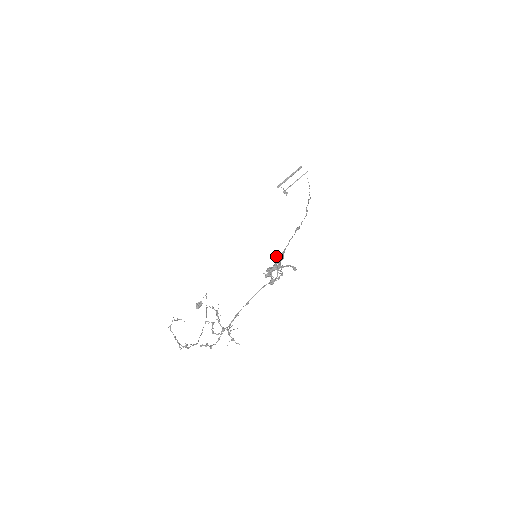
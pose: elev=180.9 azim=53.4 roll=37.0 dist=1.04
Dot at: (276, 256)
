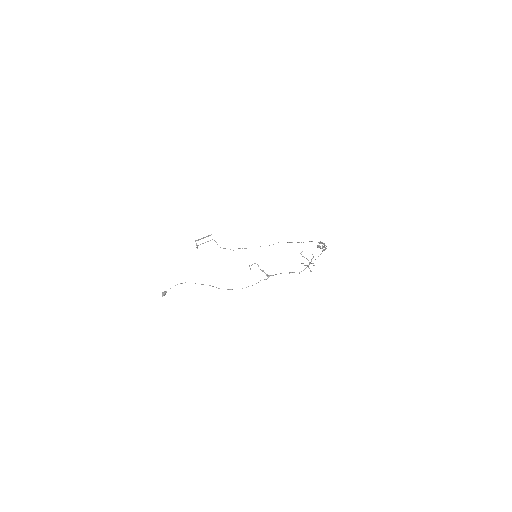
Dot at: (320, 241)
